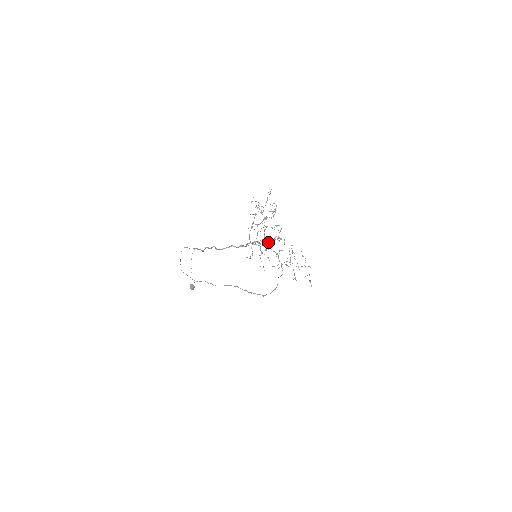
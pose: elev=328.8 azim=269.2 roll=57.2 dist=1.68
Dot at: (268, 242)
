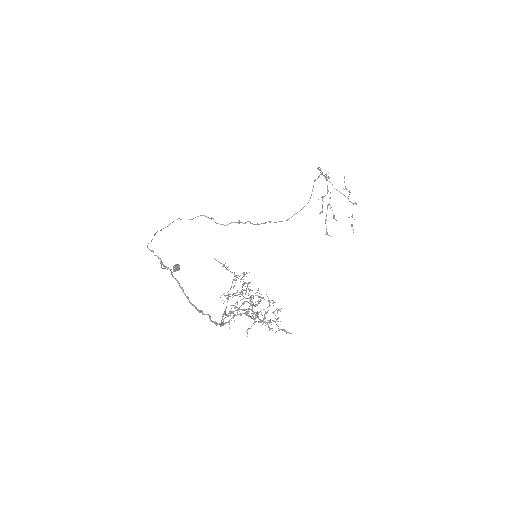
Dot at: (254, 322)
